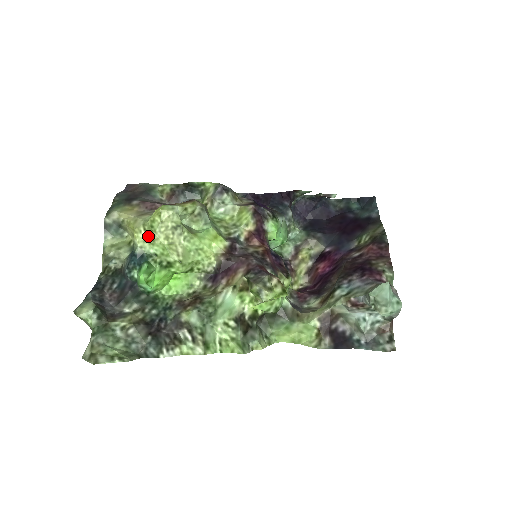
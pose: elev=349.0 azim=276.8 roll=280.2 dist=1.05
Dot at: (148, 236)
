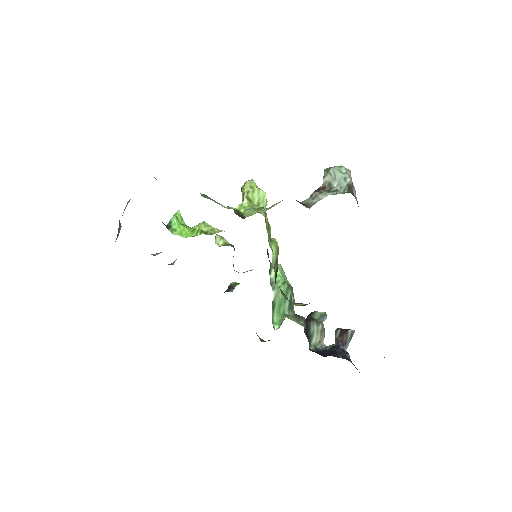
Dot at: occluded
